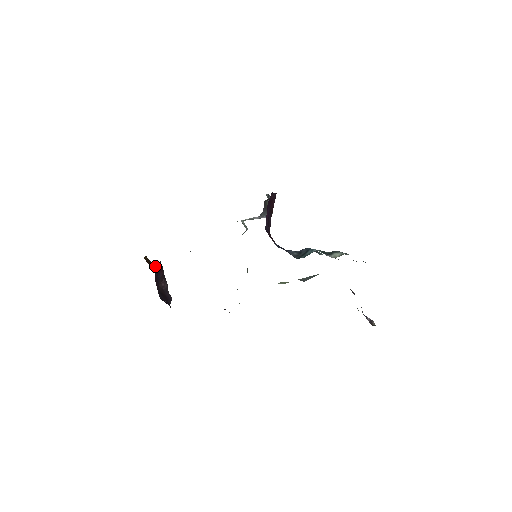
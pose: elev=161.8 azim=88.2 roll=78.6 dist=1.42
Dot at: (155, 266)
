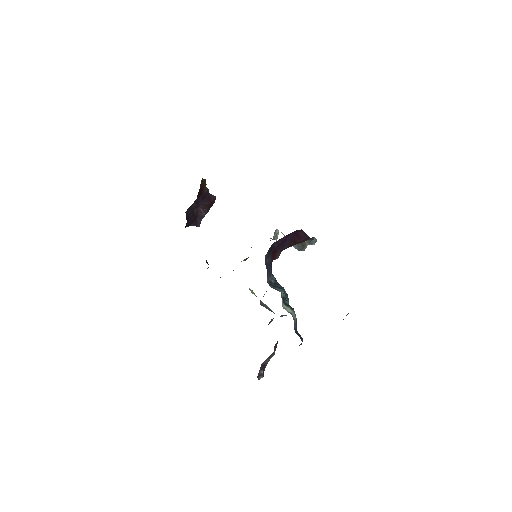
Dot at: (207, 193)
